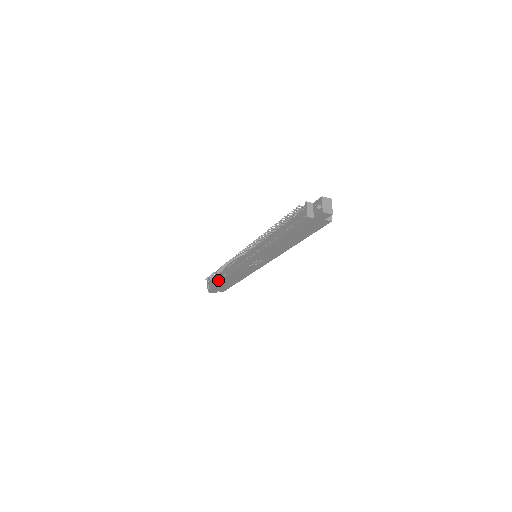
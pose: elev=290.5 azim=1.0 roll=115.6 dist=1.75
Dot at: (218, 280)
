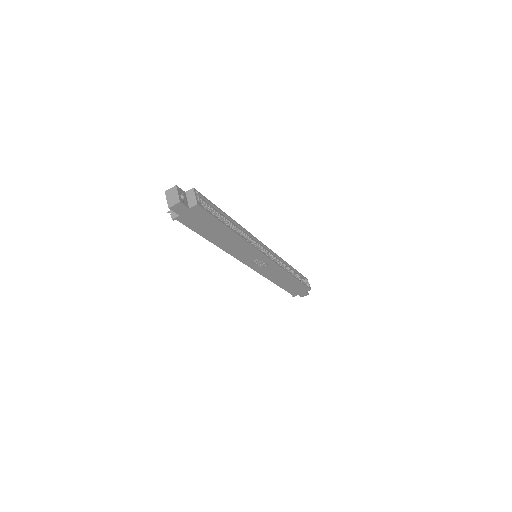
Dot at: occluded
